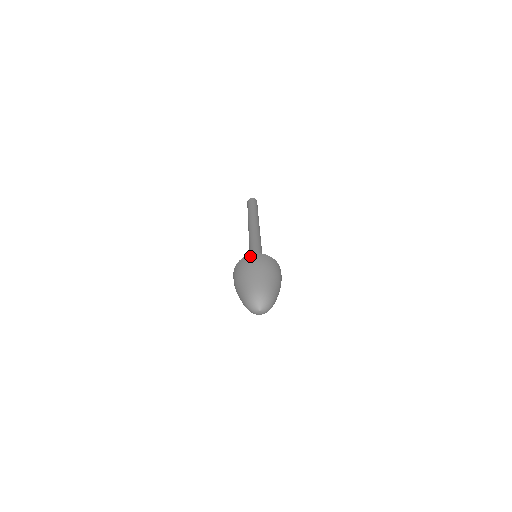
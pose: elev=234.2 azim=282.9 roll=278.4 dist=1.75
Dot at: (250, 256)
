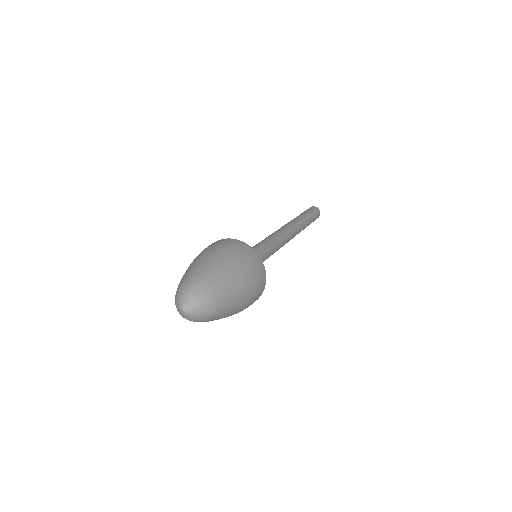
Dot at: (252, 251)
